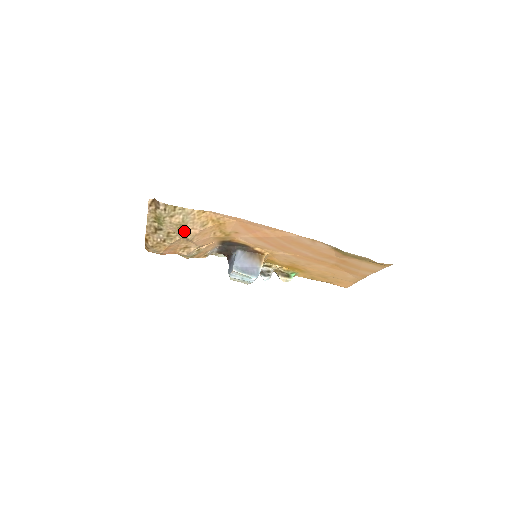
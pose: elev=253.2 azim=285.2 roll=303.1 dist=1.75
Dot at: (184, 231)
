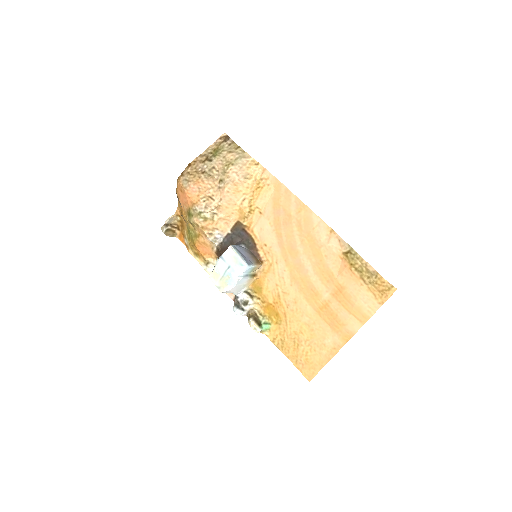
Dot at: (228, 171)
